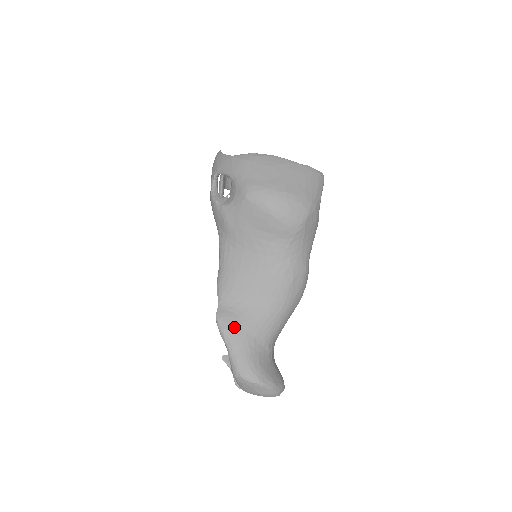
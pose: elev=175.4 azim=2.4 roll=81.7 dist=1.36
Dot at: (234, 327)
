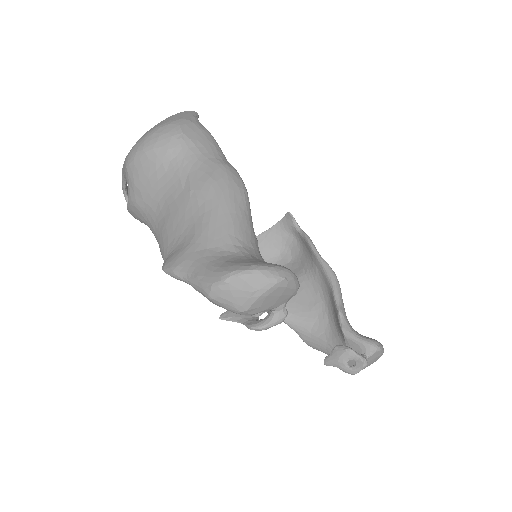
Dot at: (179, 257)
